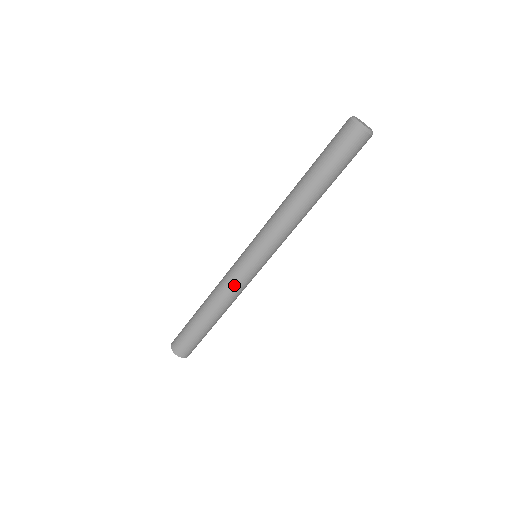
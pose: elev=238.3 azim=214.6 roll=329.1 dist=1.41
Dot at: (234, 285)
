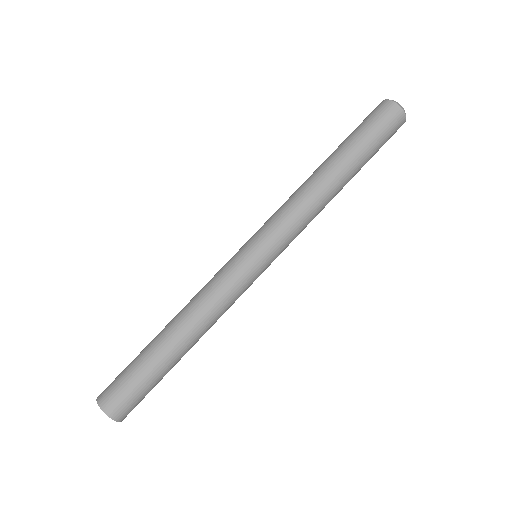
Dot at: (228, 294)
